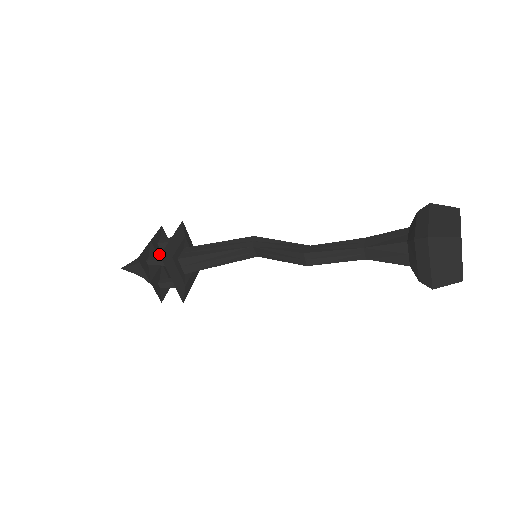
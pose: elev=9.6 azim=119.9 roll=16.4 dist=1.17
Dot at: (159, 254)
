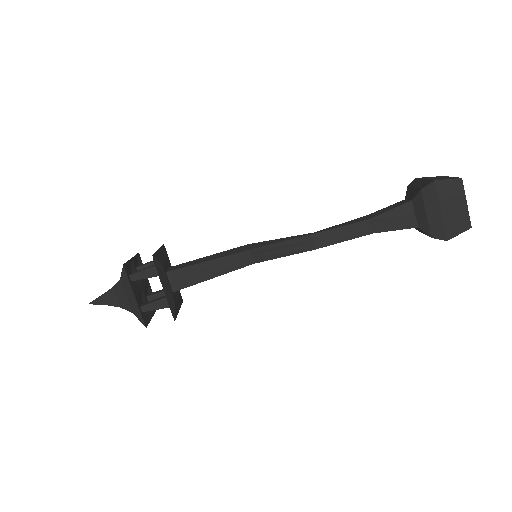
Dot at: occluded
